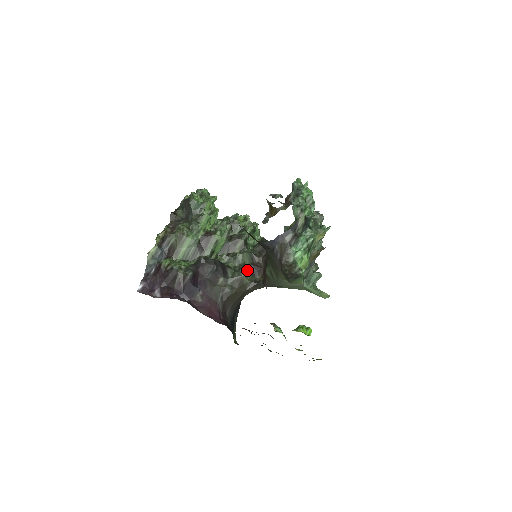
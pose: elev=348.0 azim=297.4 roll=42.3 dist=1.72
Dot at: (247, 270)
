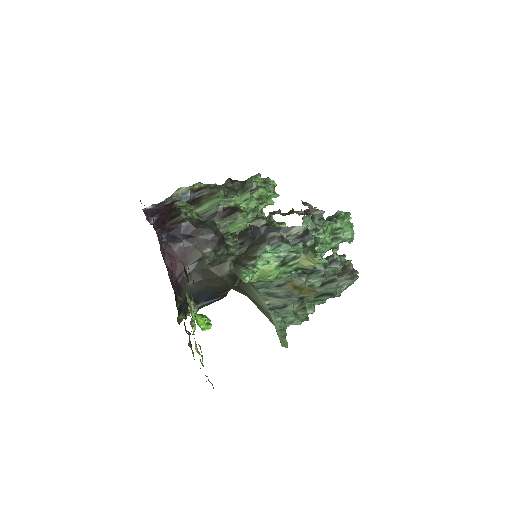
Dot at: occluded
